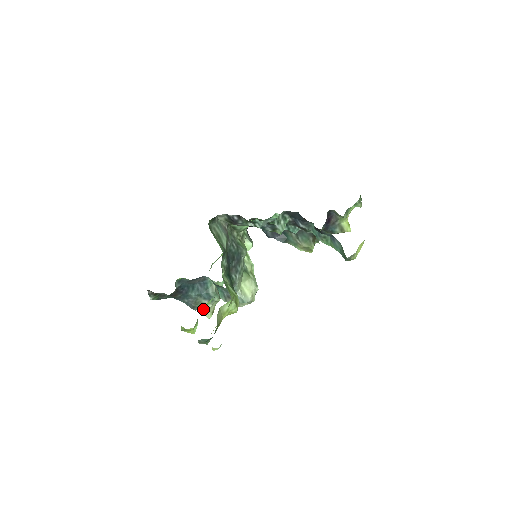
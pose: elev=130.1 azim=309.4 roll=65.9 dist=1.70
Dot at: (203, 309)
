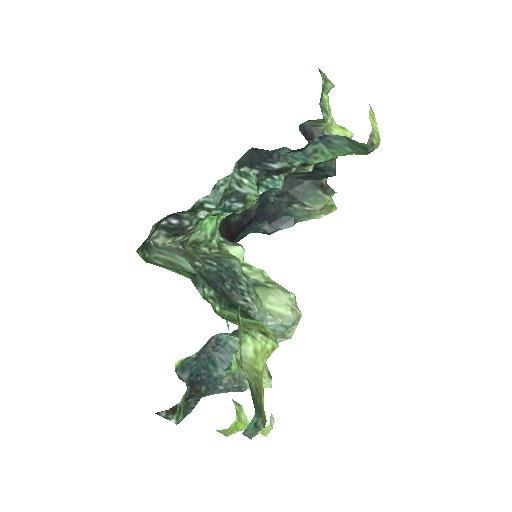
Dot at: occluded
